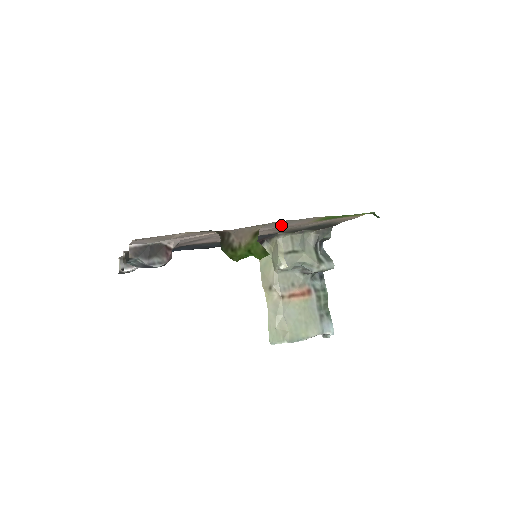
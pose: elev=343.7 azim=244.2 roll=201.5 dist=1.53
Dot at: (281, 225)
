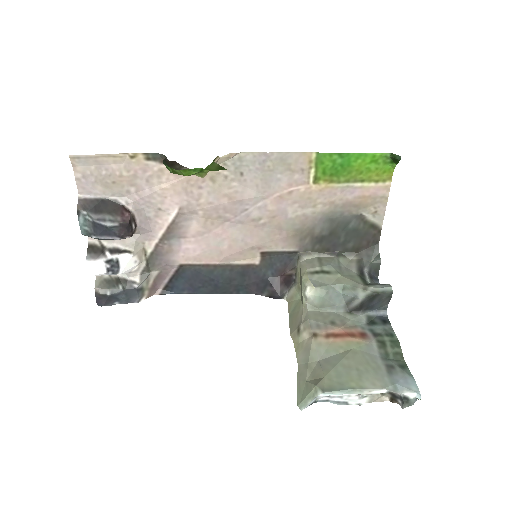
Dot at: (267, 185)
